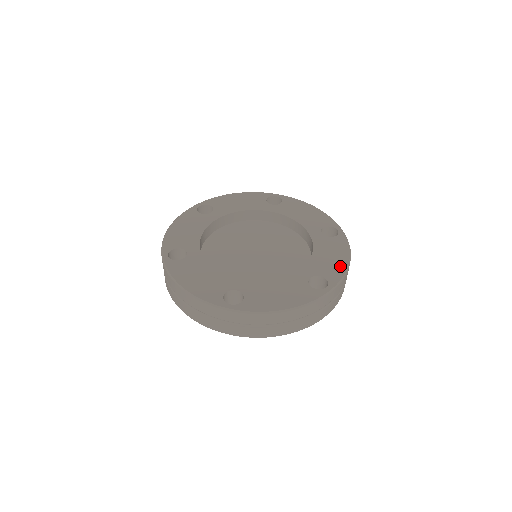
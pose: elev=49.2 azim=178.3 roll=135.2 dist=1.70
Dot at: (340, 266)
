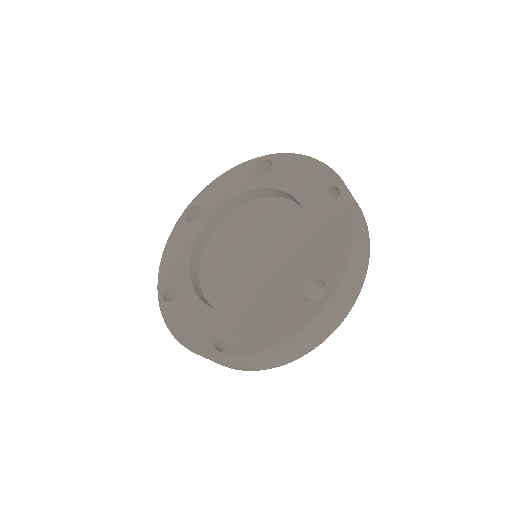
Dot at: (260, 343)
